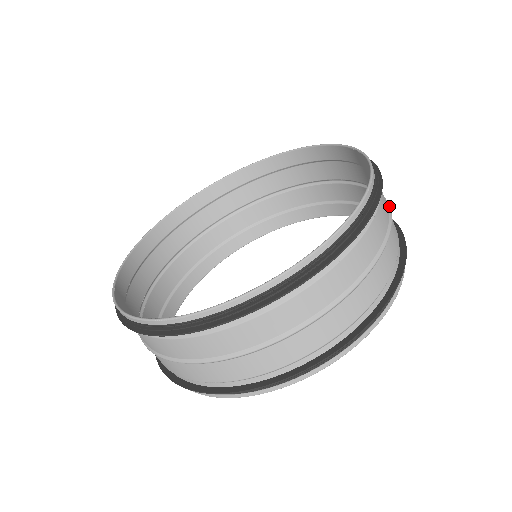
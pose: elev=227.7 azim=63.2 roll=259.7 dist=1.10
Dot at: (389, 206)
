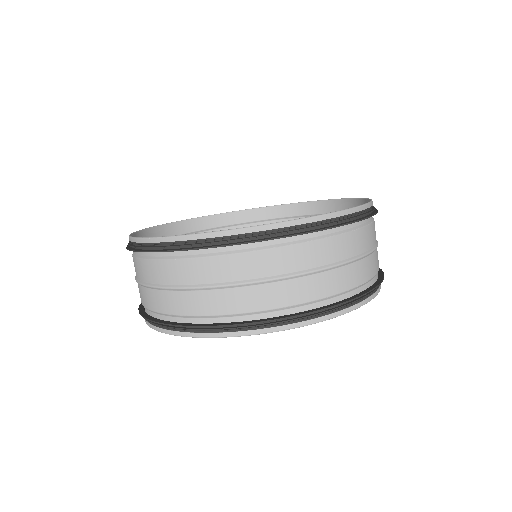
Dot at: (377, 245)
